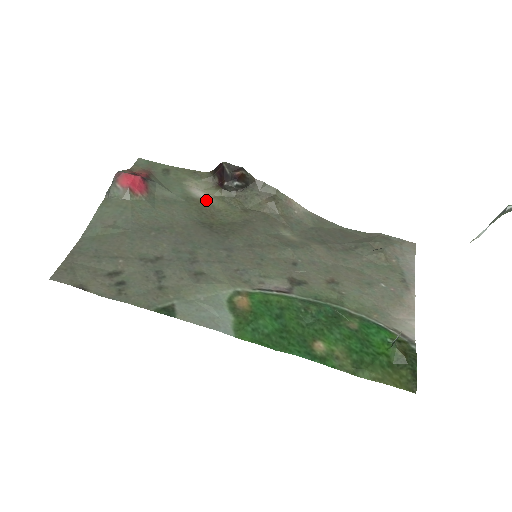
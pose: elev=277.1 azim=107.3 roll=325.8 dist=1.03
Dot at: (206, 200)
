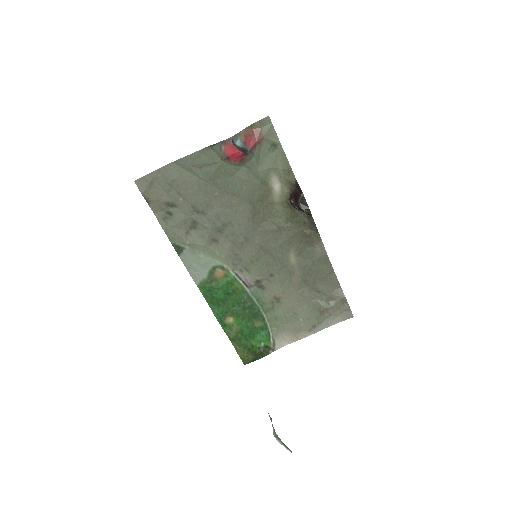
Dot at: (274, 193)
